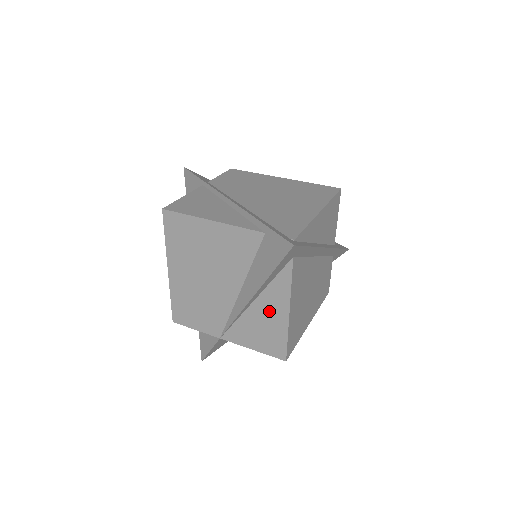
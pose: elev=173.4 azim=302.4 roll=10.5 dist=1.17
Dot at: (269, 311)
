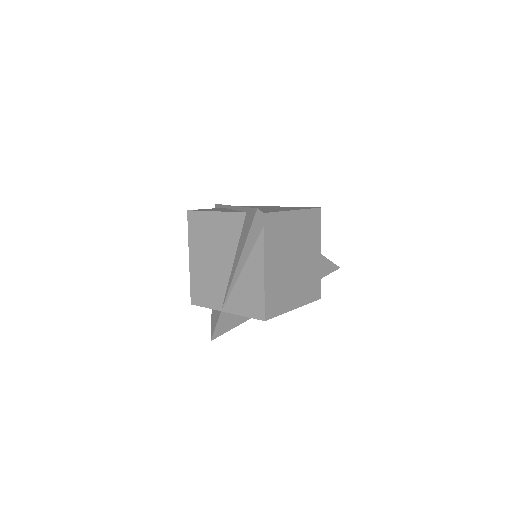
Dot at: (251, 277)
